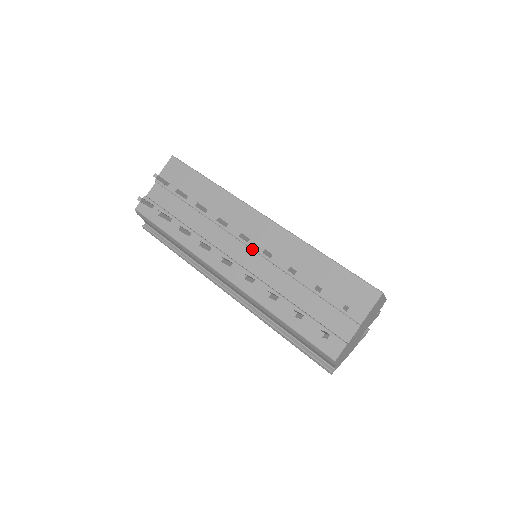
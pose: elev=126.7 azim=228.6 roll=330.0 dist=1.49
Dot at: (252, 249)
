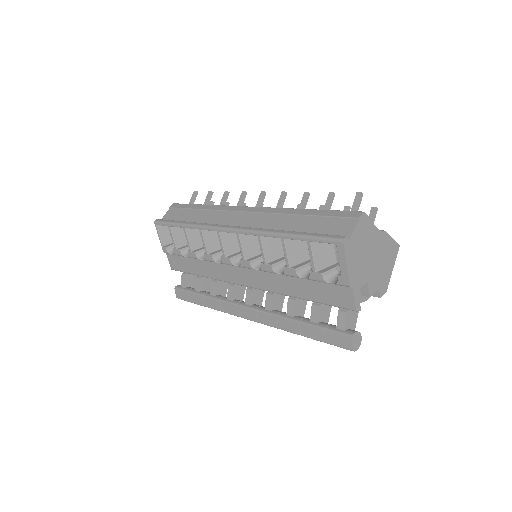
Dot at: occluded
